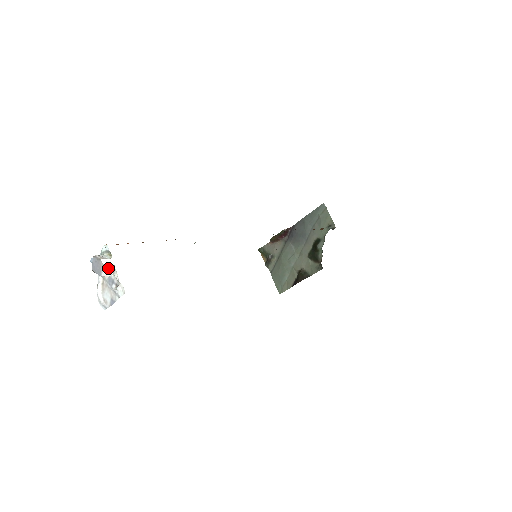
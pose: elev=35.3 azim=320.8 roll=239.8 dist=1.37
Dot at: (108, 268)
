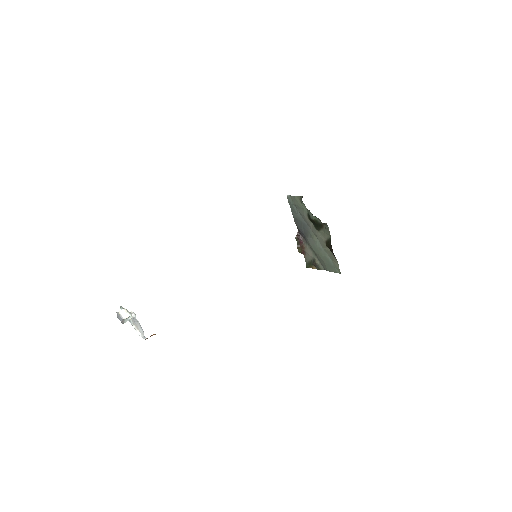
Dot at: (124, 313)
